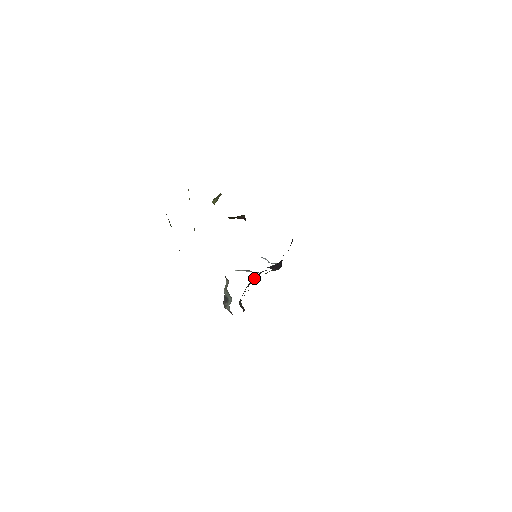
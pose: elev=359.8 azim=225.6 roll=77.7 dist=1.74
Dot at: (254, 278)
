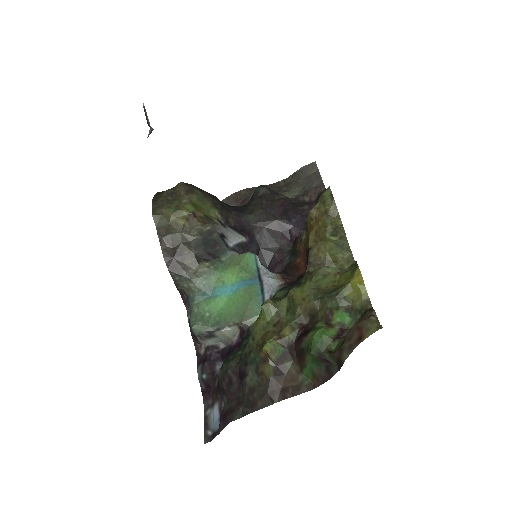
Dot at: (212, 247)
